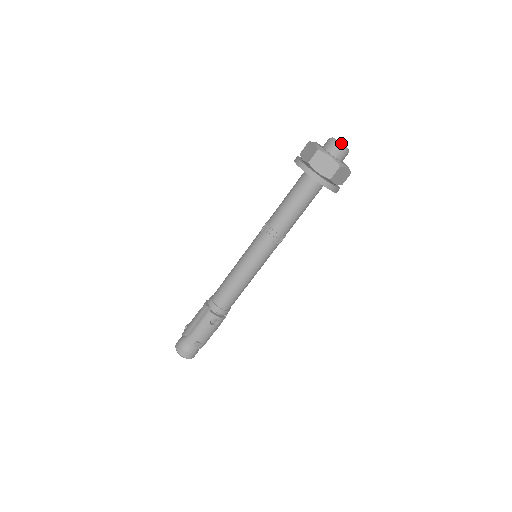
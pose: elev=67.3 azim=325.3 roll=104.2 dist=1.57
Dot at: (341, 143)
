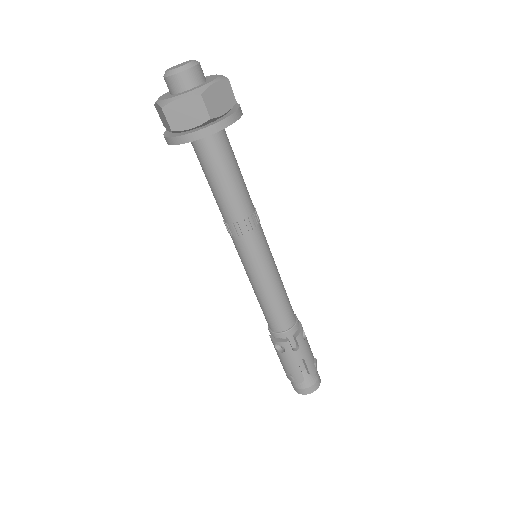
Dot at: (188, 62)
